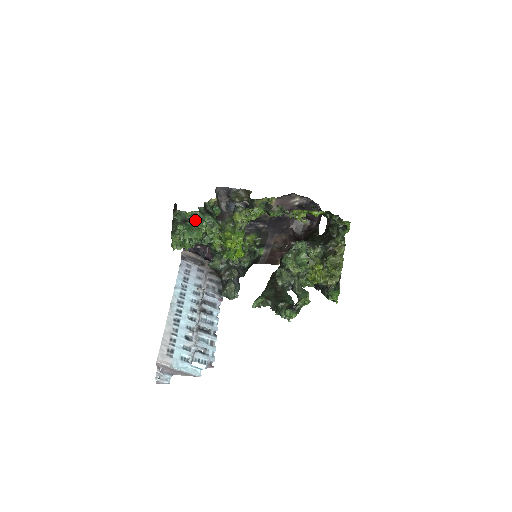
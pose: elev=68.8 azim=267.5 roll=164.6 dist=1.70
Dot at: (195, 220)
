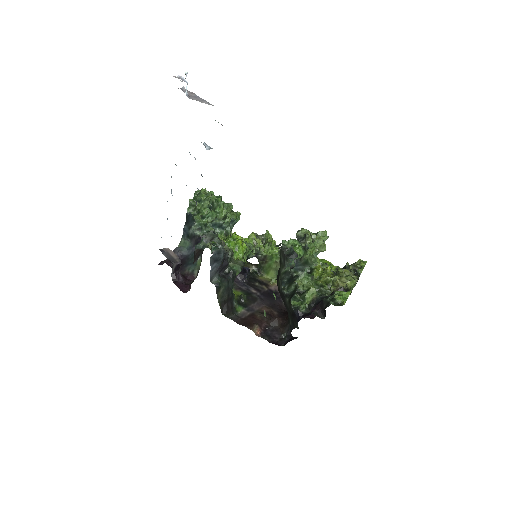
Dot at: (225, 203)
